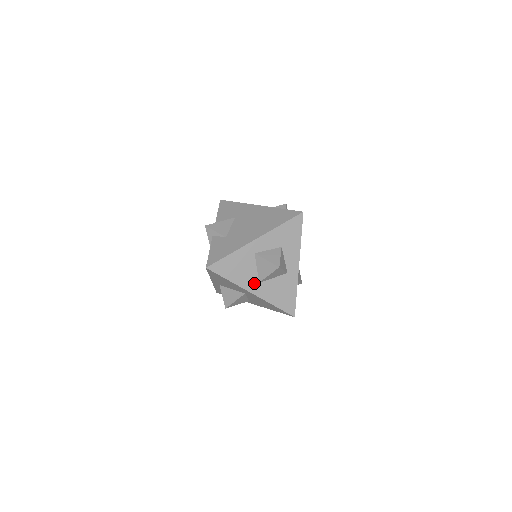
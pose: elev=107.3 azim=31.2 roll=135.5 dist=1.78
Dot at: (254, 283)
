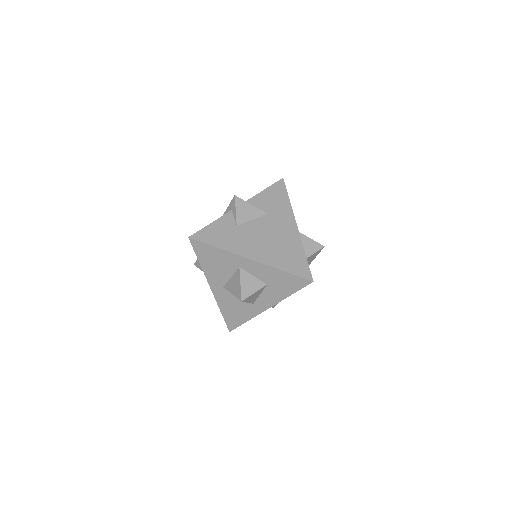
Dot at: (219, 283)
